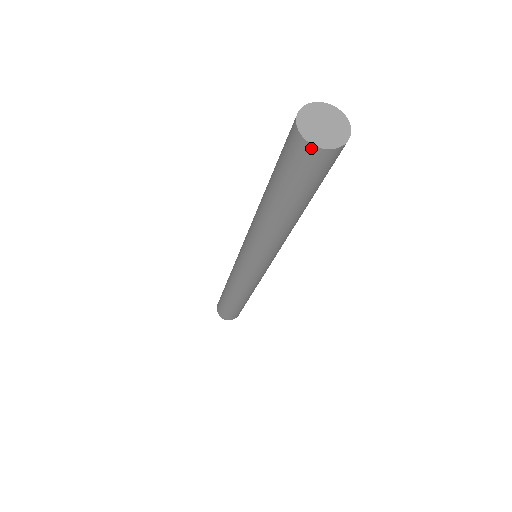
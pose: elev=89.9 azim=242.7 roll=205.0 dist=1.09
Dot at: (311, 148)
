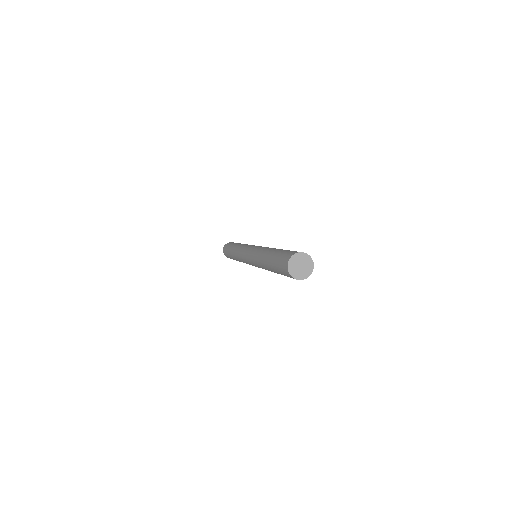
Dot at: (288, 272)
